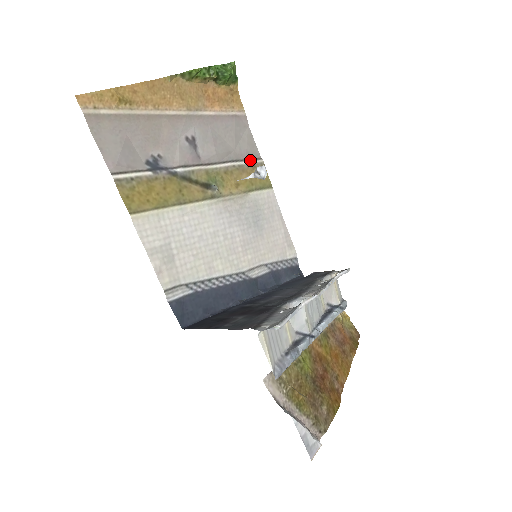
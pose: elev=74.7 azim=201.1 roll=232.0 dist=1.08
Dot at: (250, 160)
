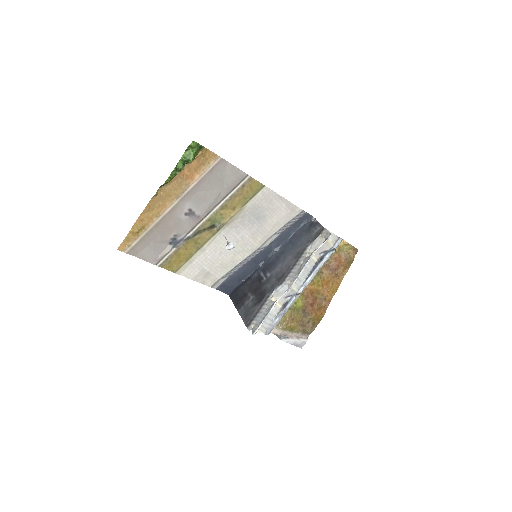
Dot at: (238, 185)
